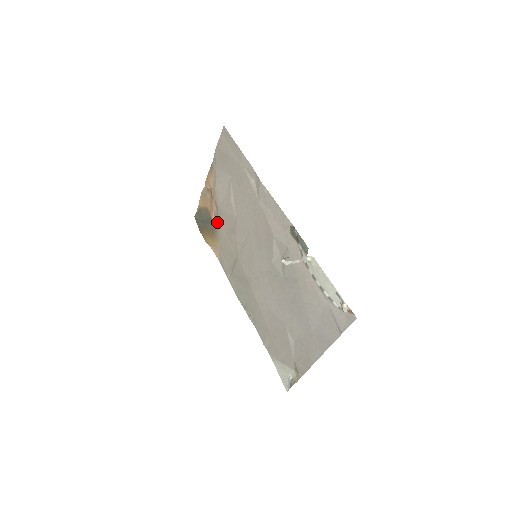
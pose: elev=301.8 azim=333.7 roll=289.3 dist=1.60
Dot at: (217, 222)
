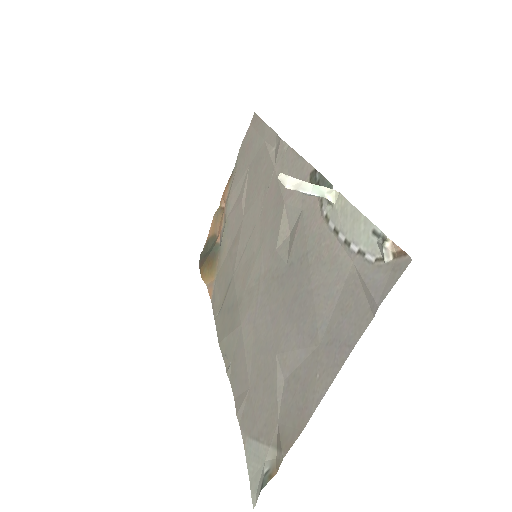
Dot at: (221, 242)
